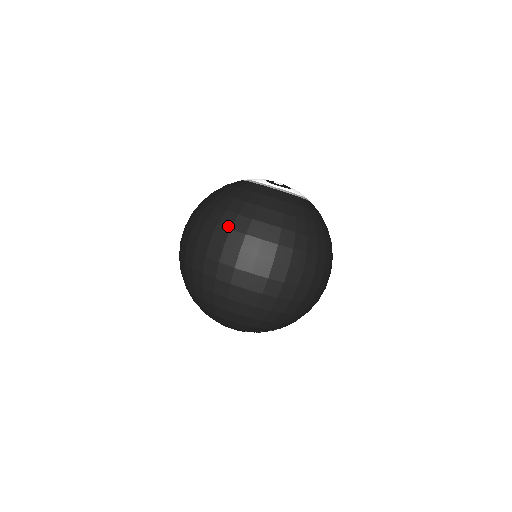
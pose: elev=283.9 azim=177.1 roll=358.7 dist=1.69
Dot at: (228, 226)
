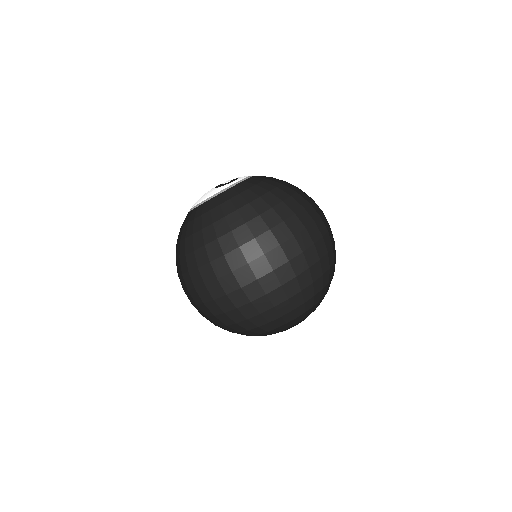
Dot at: (265, 230)
